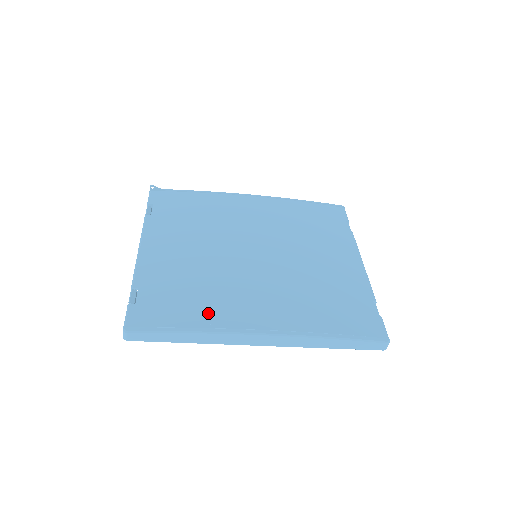
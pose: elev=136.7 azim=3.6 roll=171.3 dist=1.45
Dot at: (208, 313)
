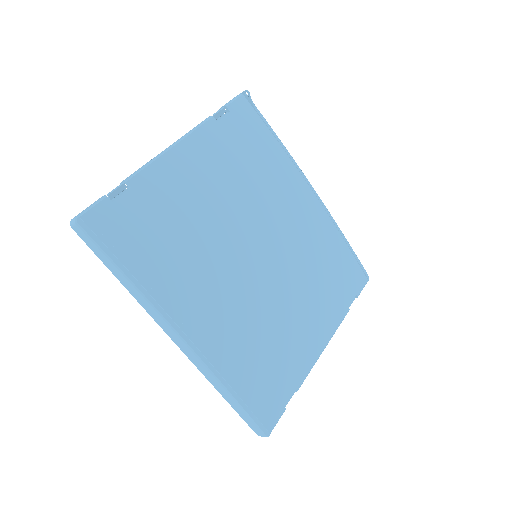
Dot at: (161, 275)
